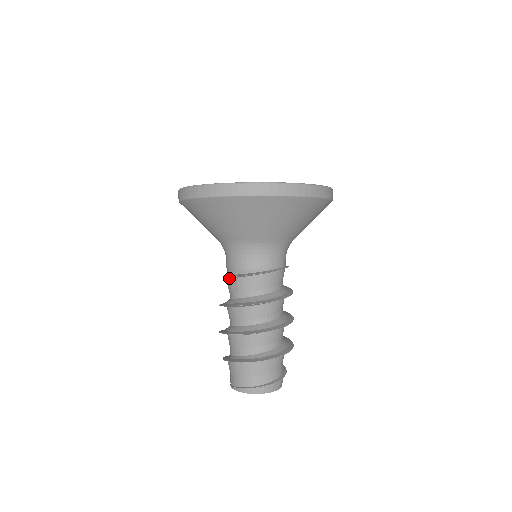
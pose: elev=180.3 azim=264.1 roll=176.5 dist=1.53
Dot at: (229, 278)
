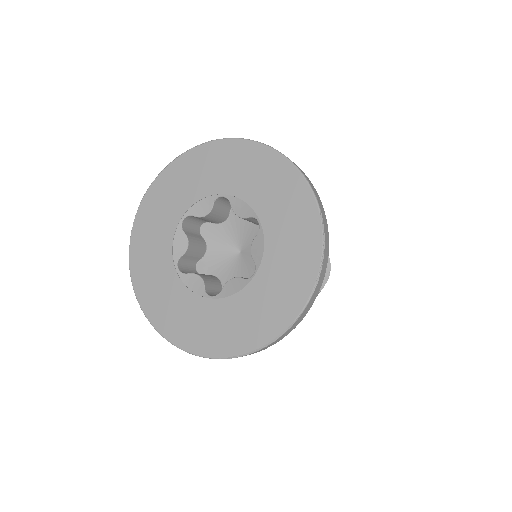
Dot at: occluded
